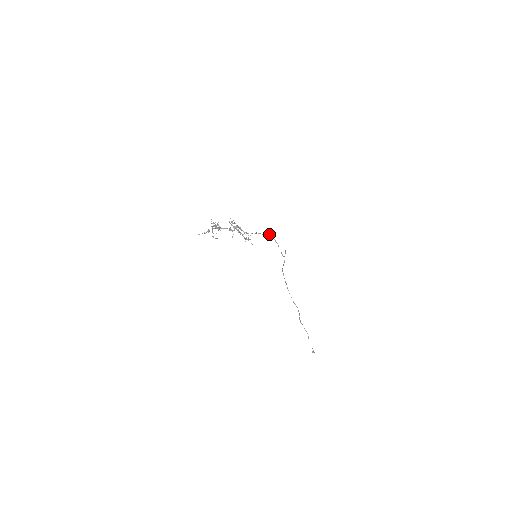
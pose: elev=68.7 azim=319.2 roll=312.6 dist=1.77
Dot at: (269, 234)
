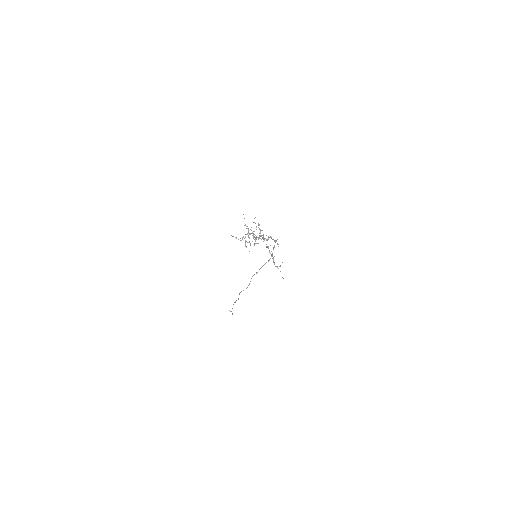
Dot at: (278, 244)
